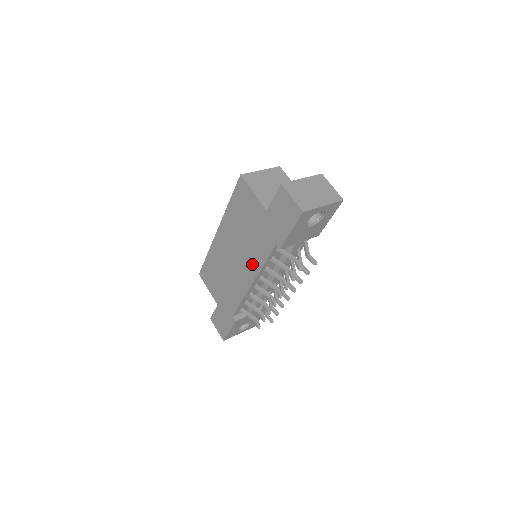
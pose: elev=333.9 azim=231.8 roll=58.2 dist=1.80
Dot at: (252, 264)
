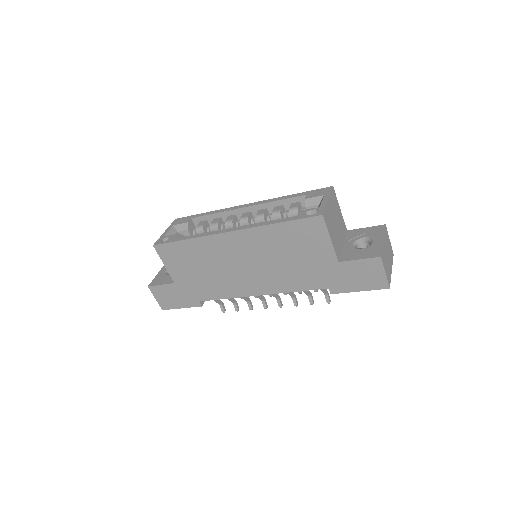
Dot at: (274, 284)
